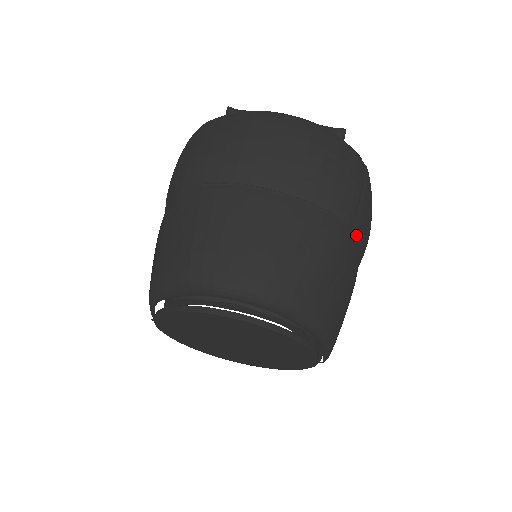
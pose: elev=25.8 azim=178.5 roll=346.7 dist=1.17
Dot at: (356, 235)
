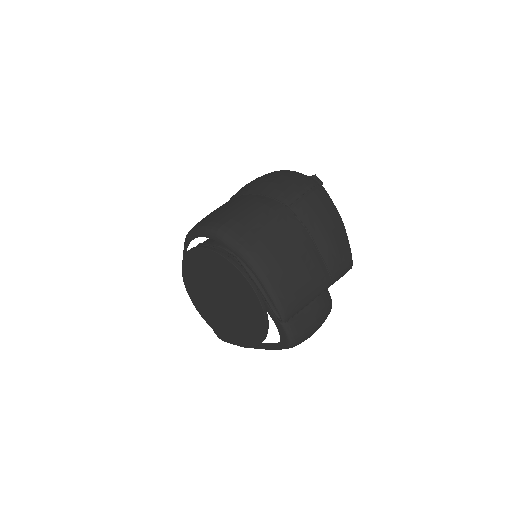
Dot at: (295, 213)
